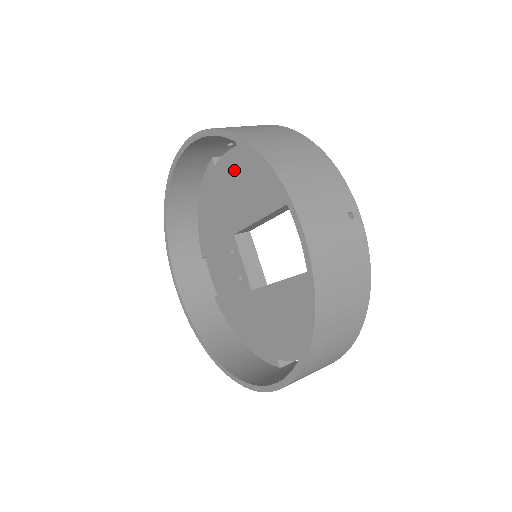
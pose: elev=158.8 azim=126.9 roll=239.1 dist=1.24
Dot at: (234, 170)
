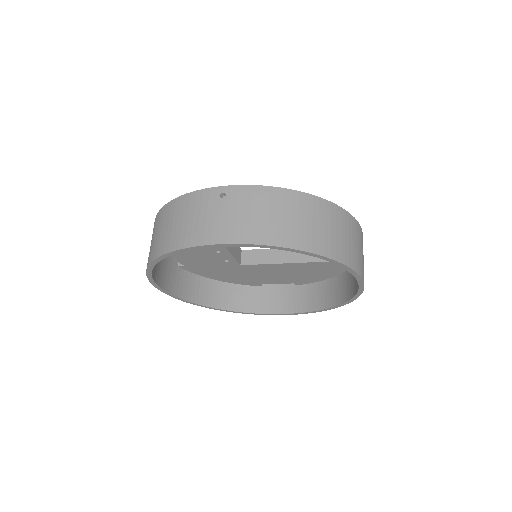
Dot at: occluded
